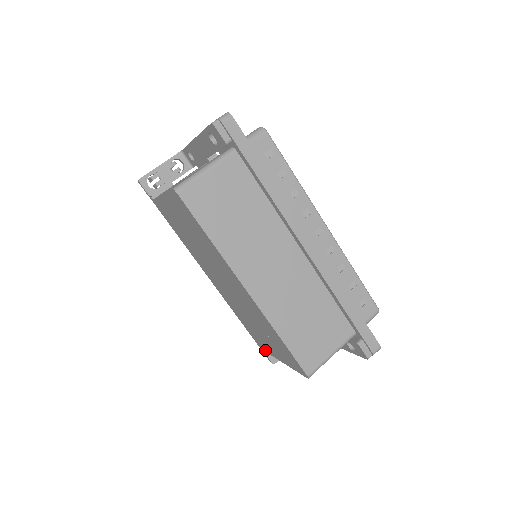
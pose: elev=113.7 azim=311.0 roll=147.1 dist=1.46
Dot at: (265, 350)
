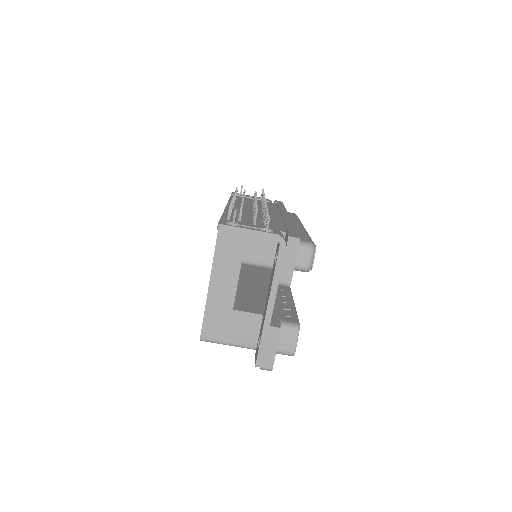
Dot at: occluded
